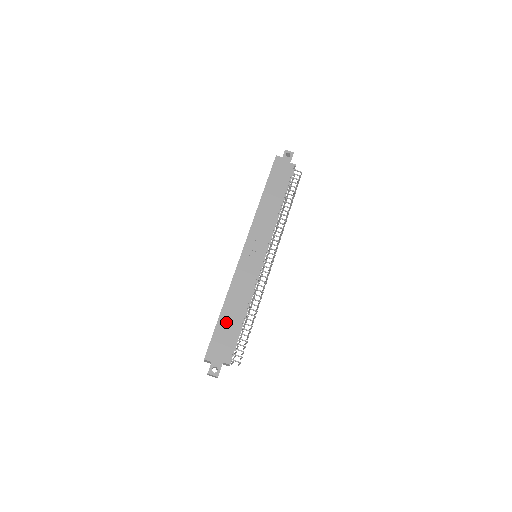
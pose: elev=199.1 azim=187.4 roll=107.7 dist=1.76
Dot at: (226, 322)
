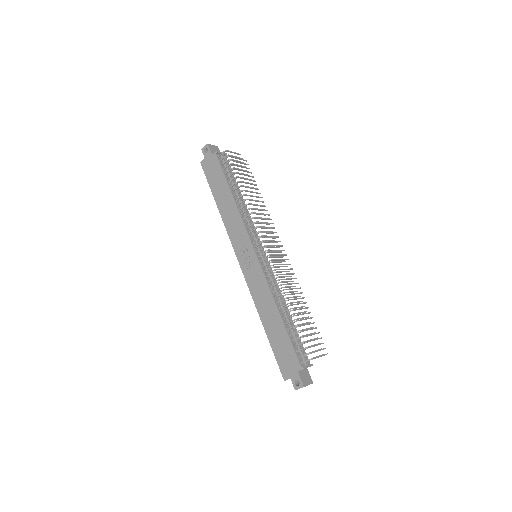
Dot at: (274, 336)
